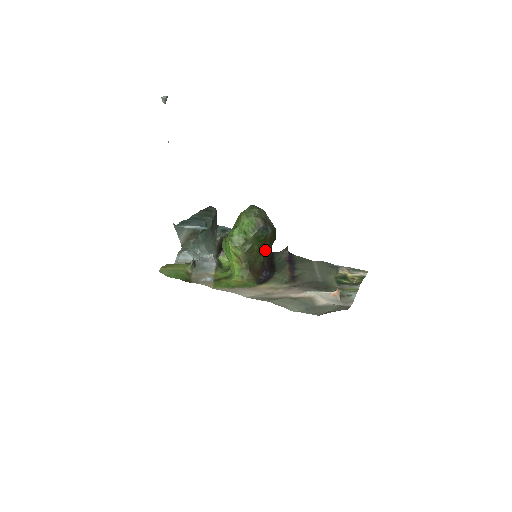
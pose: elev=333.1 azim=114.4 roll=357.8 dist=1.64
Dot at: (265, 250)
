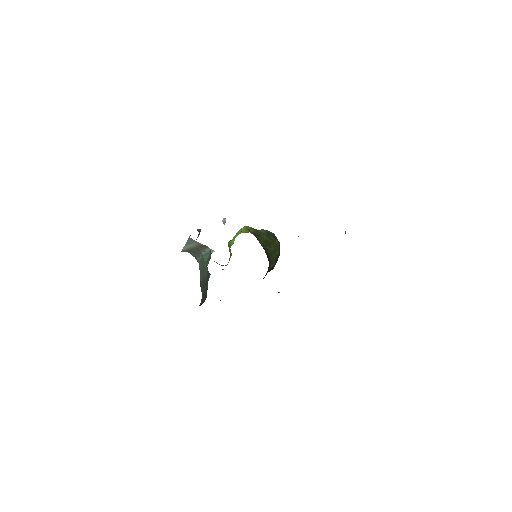
Dot at: (269, 249)
